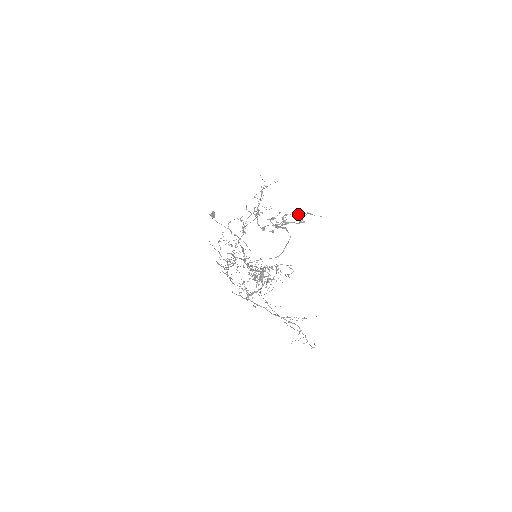
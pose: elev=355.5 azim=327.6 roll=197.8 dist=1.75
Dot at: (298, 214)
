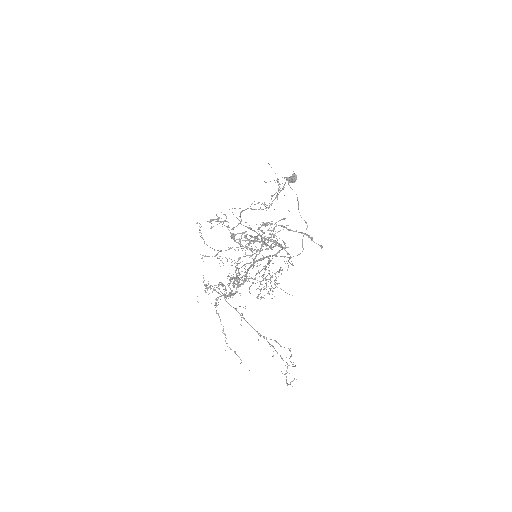
Dot at: (294, 231)
